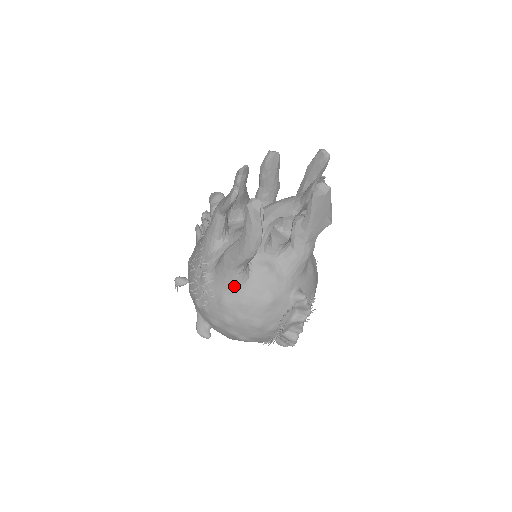
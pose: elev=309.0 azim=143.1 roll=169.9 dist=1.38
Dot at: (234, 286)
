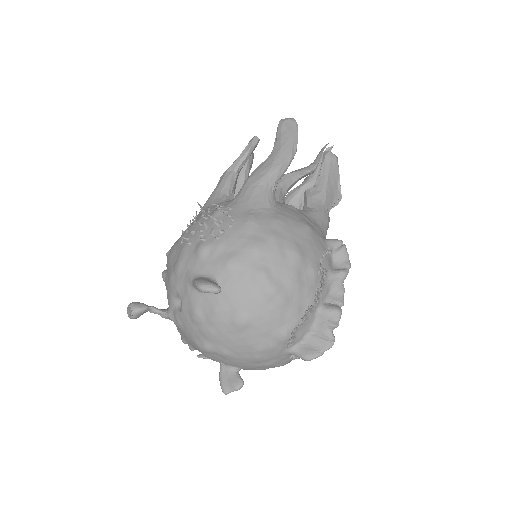
Dot at: (263, 204)
